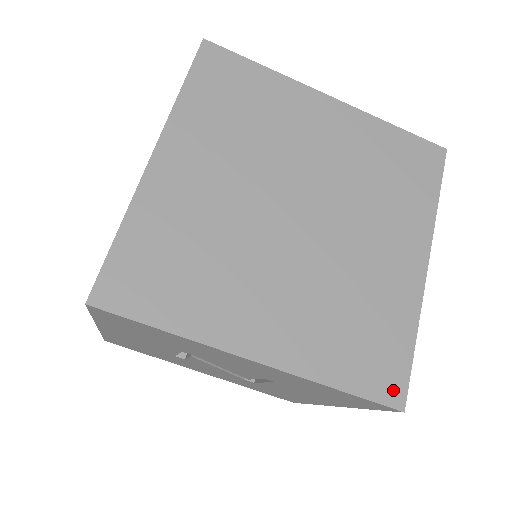
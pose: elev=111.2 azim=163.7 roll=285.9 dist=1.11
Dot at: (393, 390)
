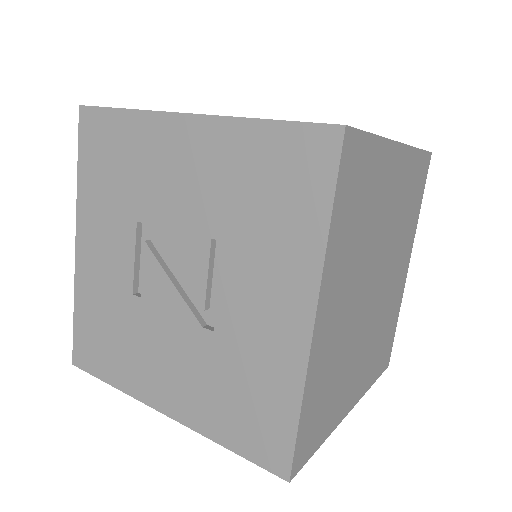
Dot at: occluded
